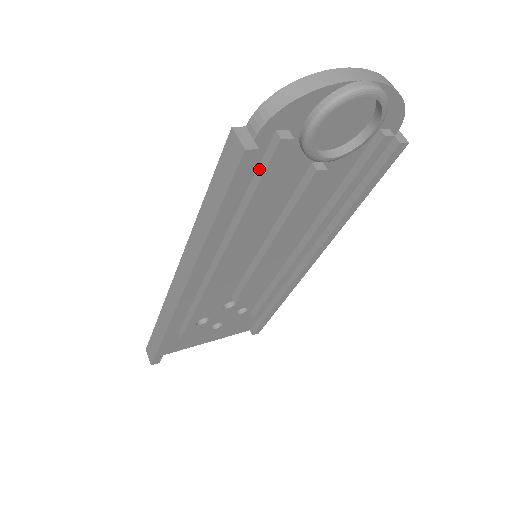
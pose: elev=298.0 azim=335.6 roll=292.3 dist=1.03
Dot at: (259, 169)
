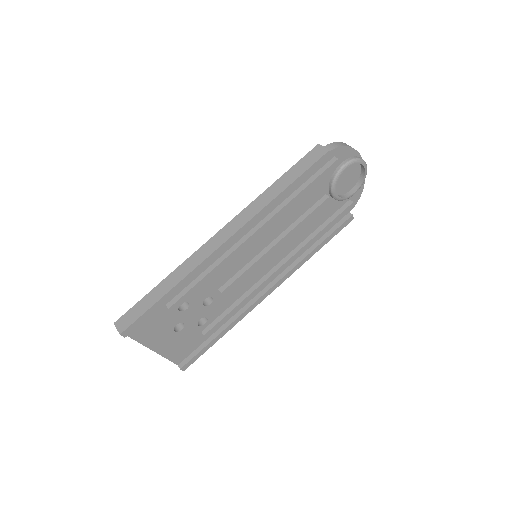
Dot at: (317, 173)
